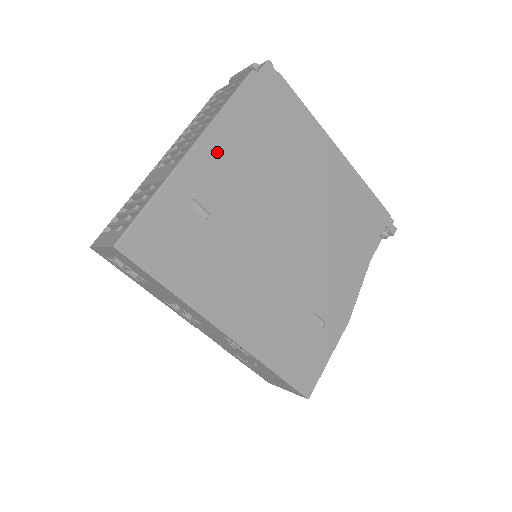
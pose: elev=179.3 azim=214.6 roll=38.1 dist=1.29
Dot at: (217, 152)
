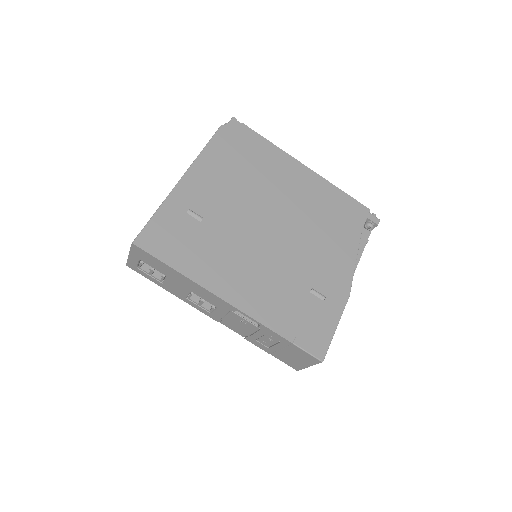
Dot at: (202, 177)
